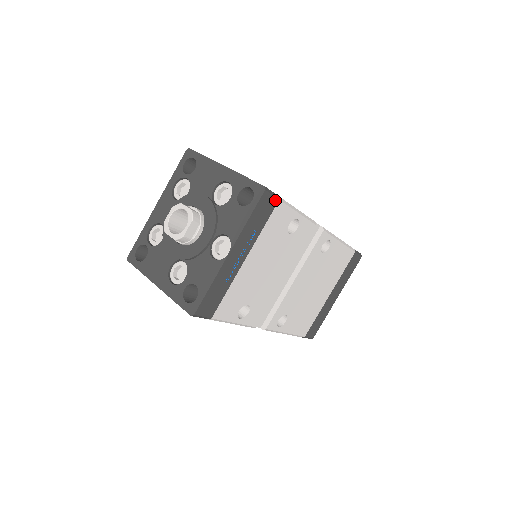
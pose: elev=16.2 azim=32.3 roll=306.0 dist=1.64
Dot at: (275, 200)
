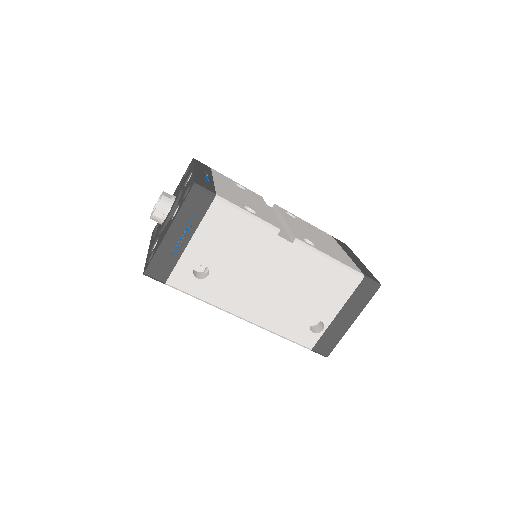
Dot at: occluded
